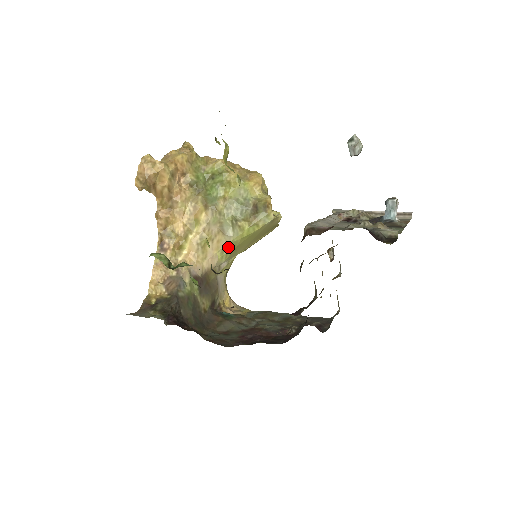
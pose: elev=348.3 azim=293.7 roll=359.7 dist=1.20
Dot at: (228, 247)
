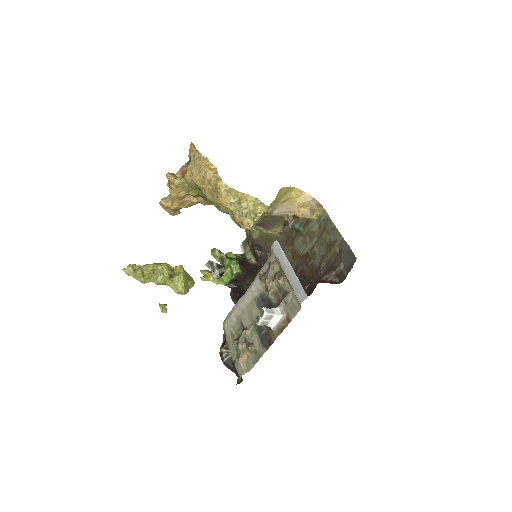
Dot at: occluded
